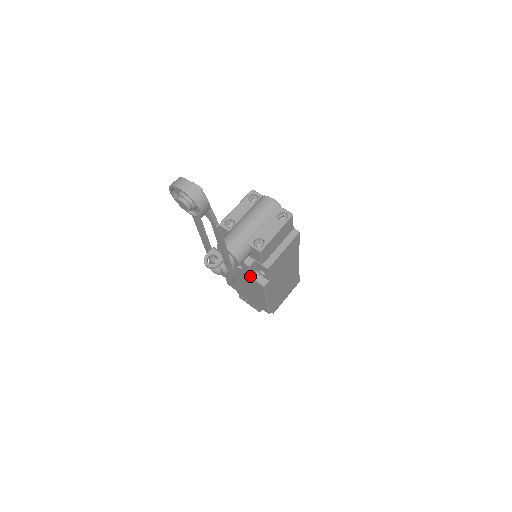
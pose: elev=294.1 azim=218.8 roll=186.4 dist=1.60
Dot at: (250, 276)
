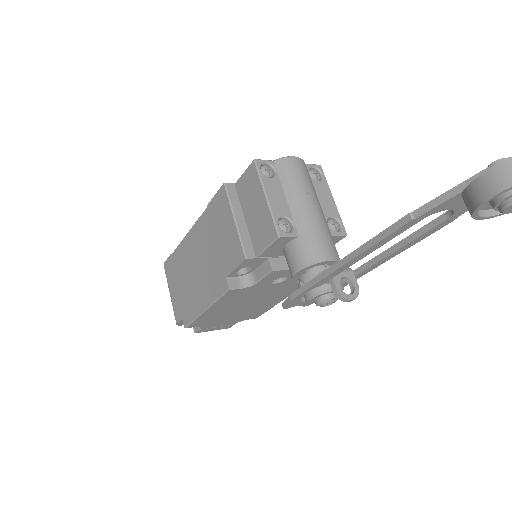
Dot at: (291, 283)
